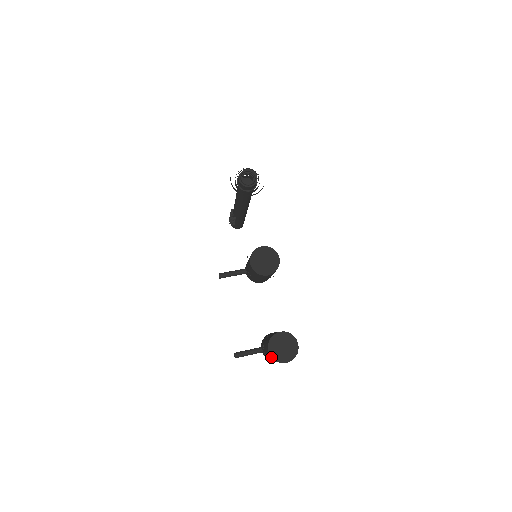
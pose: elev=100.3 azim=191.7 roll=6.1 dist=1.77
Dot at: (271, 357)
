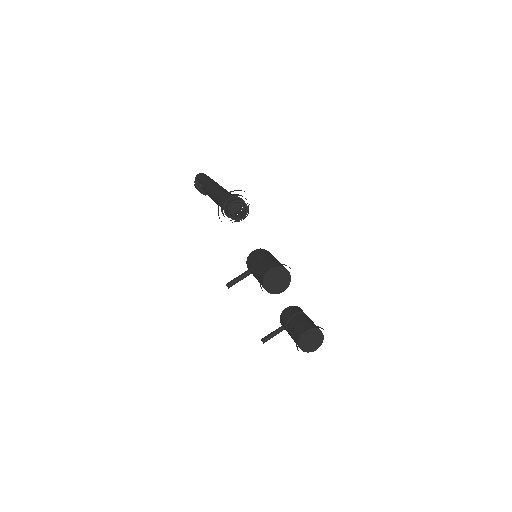
Dot at: (303, 351)
